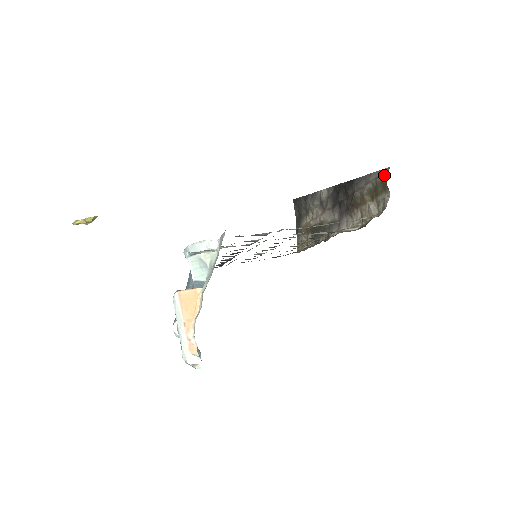
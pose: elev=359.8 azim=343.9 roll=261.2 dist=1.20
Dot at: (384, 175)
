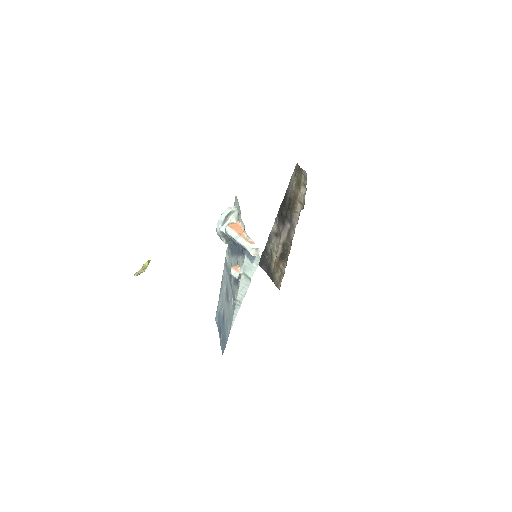
Dot at: (297, 168)
